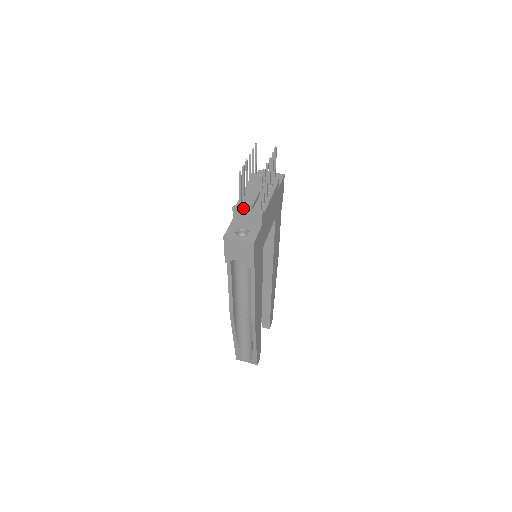
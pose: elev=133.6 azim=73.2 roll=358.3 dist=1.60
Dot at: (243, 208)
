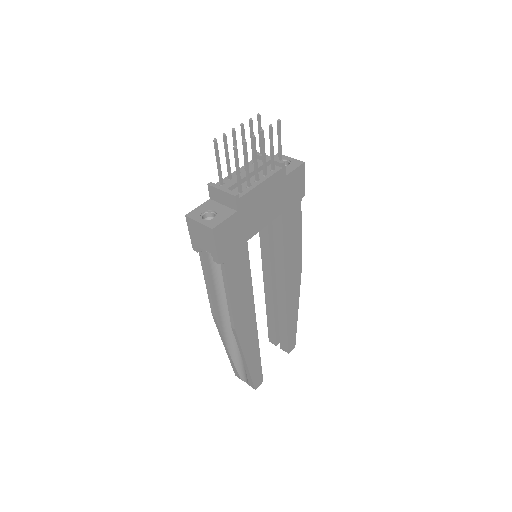
Dot at: (218, 186)
